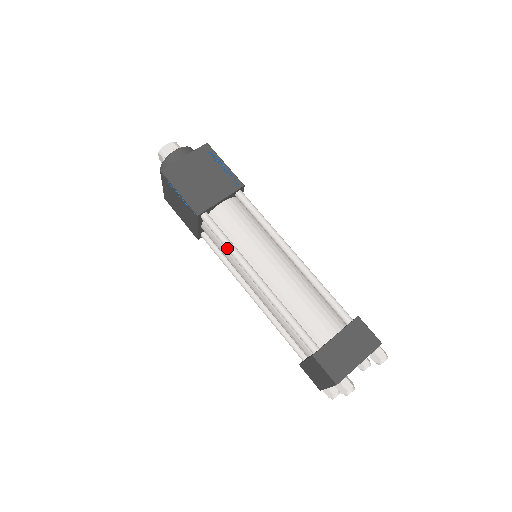
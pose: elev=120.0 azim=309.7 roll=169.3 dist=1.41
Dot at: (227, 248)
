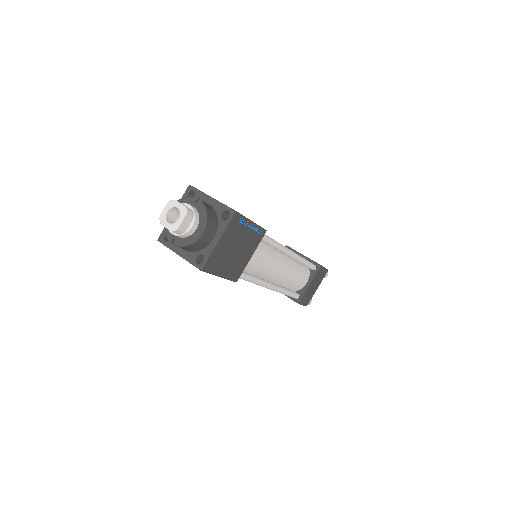
Dot at: occluded
